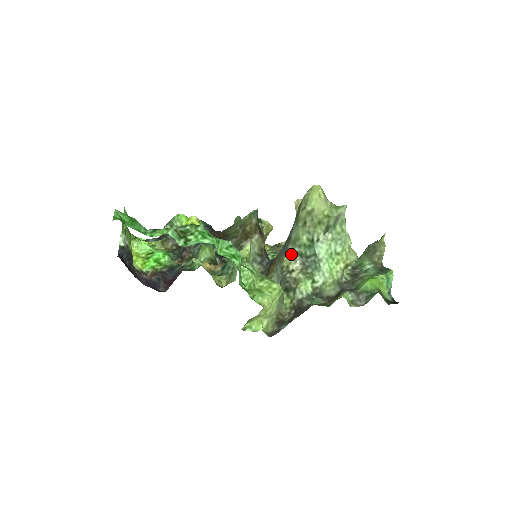
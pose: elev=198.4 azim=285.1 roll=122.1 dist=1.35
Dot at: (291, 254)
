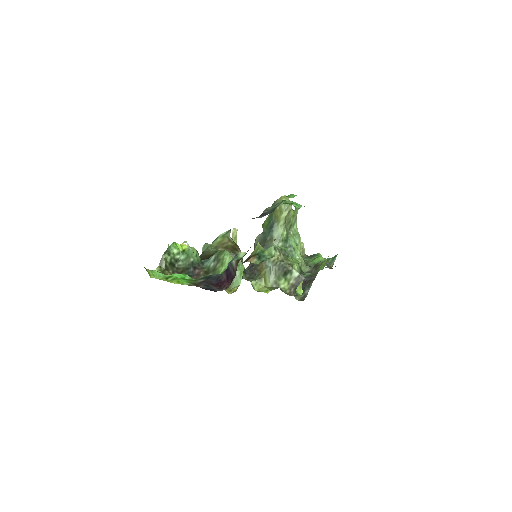
Dot at: (277, 249)
